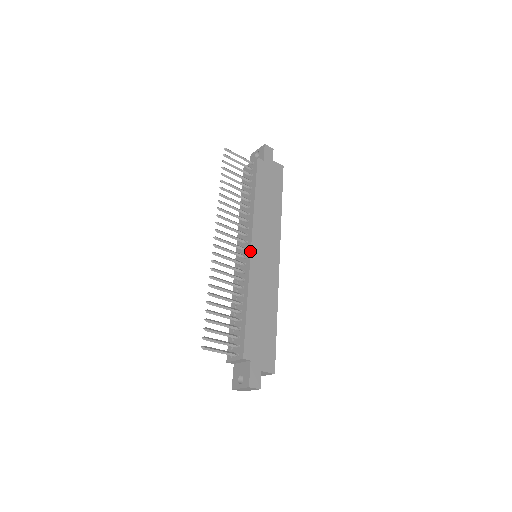
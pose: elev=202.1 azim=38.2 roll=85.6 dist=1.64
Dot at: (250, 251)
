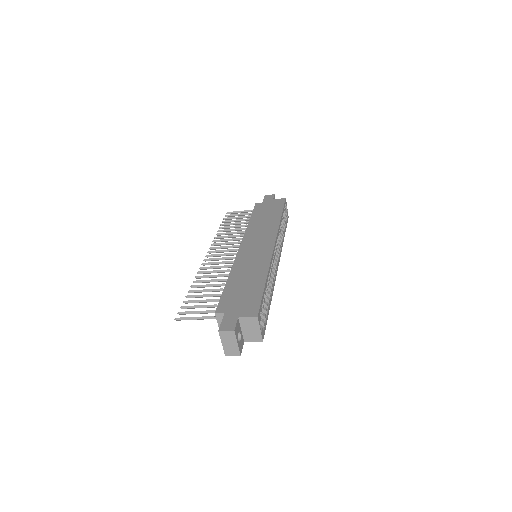
Dot at: (238, 250)
